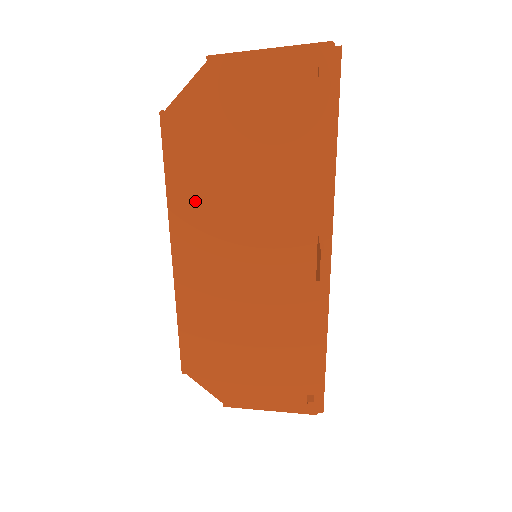
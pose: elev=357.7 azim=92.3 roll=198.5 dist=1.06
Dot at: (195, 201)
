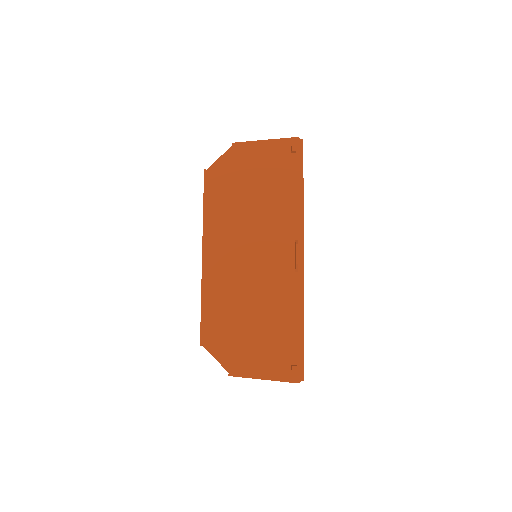
Dot at: (220, 220)
